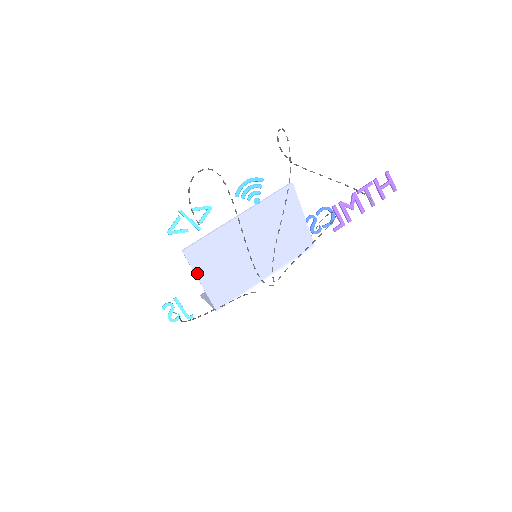
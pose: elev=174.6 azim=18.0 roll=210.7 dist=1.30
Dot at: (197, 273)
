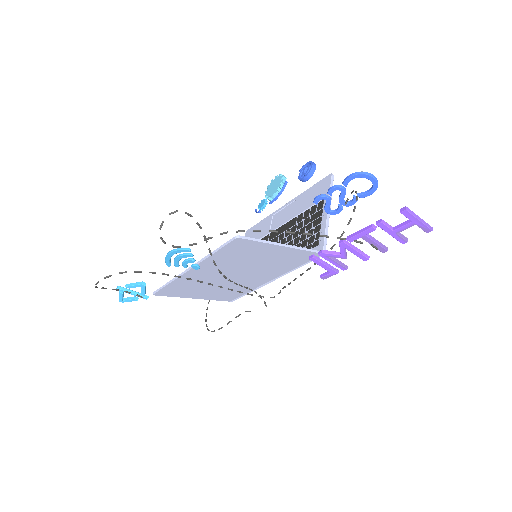
Dot at: (184, 297)
